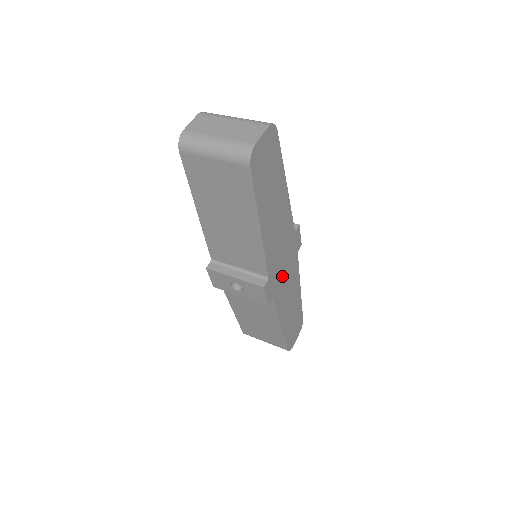
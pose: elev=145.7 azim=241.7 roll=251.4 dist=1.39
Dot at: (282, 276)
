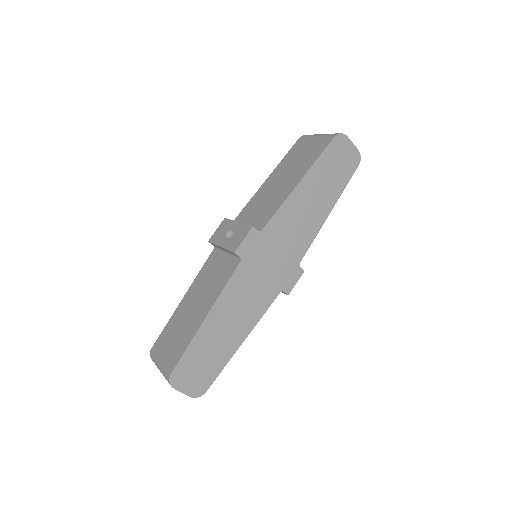
Dot at: (261, 268)
